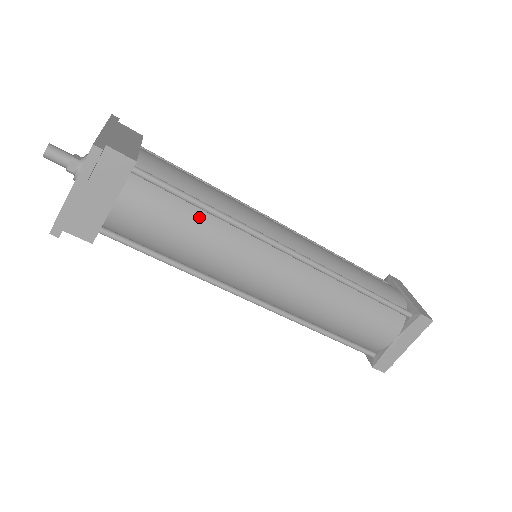
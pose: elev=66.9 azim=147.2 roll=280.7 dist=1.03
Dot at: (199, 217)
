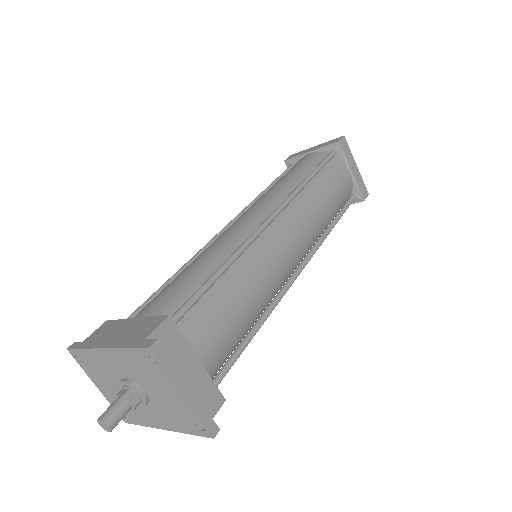
Dot at: (227, 282)
